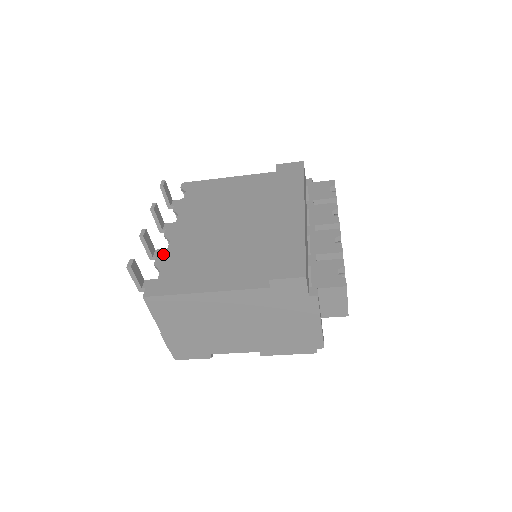
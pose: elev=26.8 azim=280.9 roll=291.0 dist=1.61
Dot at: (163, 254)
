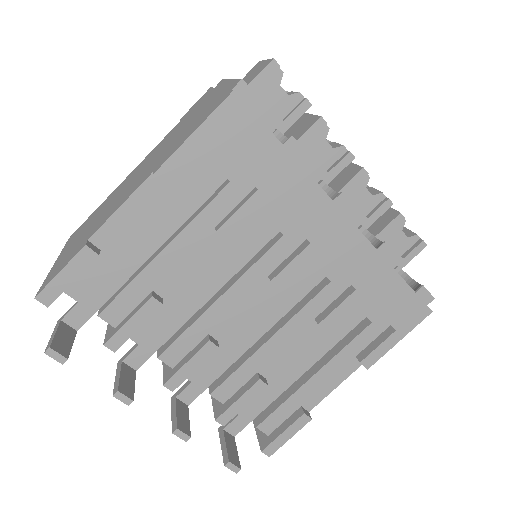
Dot at: occluded
